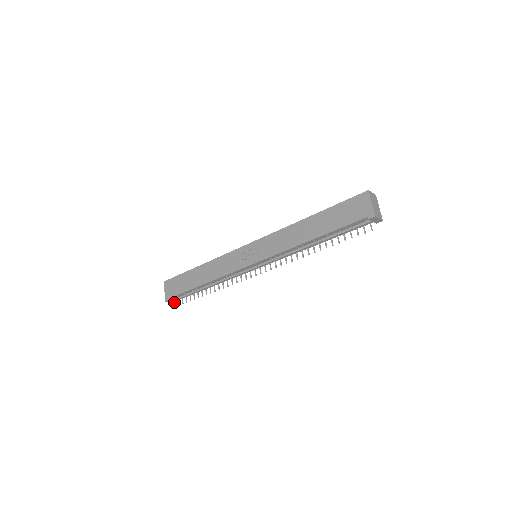
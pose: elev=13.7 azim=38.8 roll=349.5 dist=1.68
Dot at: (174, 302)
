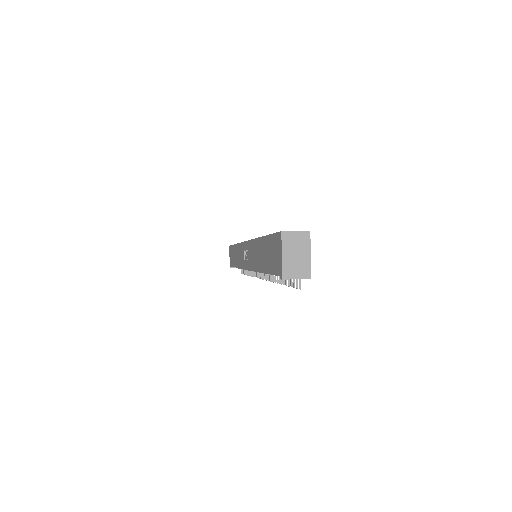
Dot at: occluded
